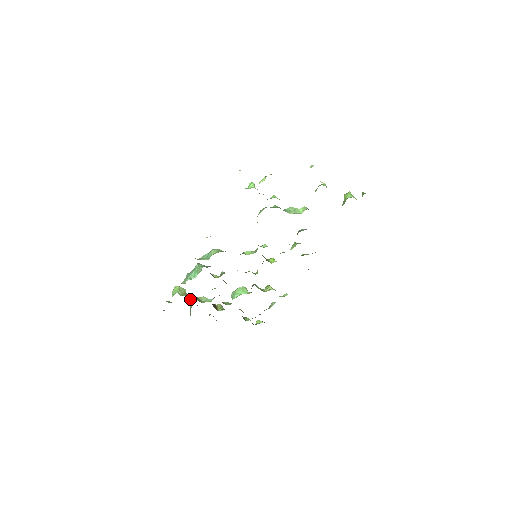
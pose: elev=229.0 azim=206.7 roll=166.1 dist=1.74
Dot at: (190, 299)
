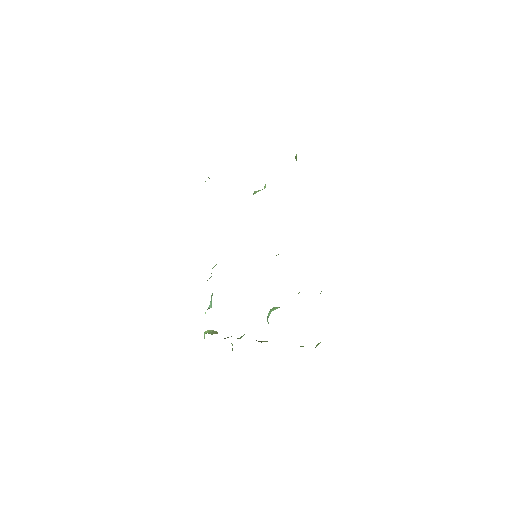
Dot at: (225, 338)
